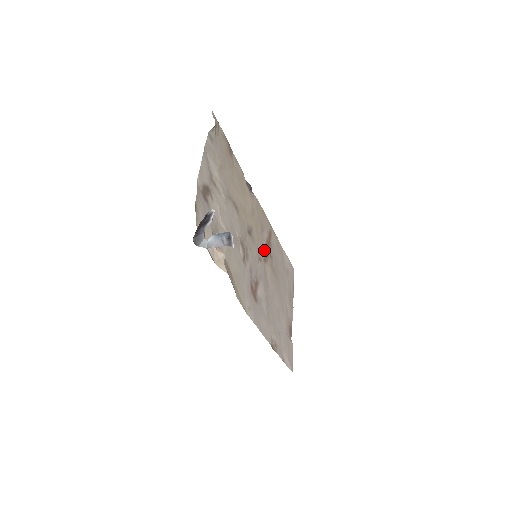
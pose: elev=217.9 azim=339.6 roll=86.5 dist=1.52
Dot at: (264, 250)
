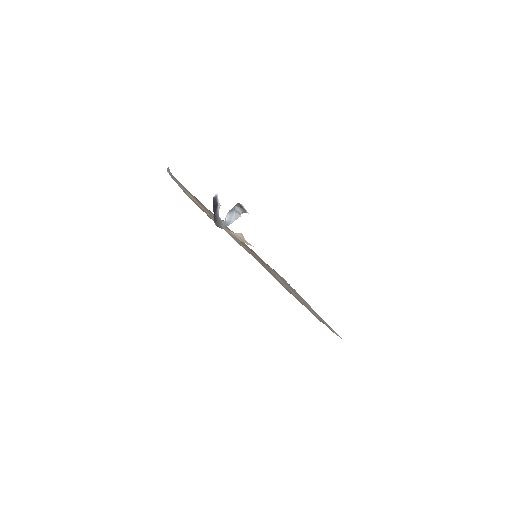
Dot at: occluded
